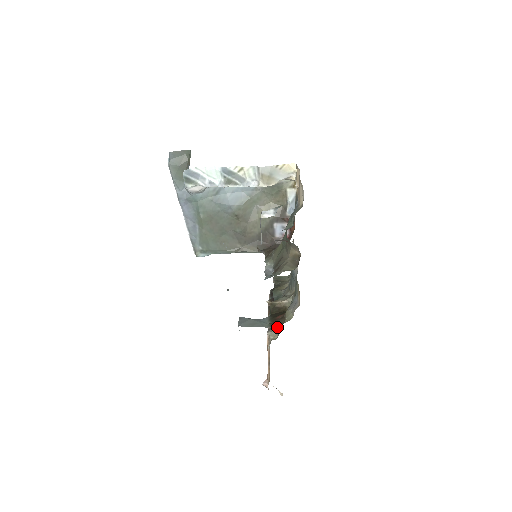
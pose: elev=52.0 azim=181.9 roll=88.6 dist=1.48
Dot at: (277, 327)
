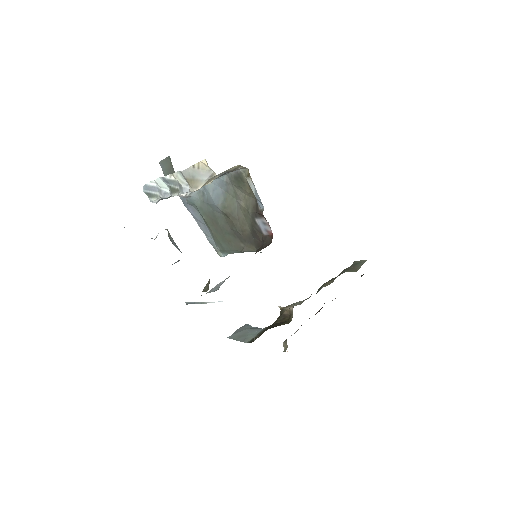
Dot at: occluded
